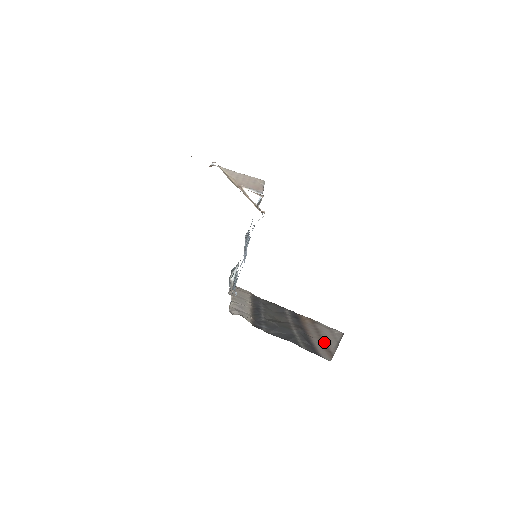
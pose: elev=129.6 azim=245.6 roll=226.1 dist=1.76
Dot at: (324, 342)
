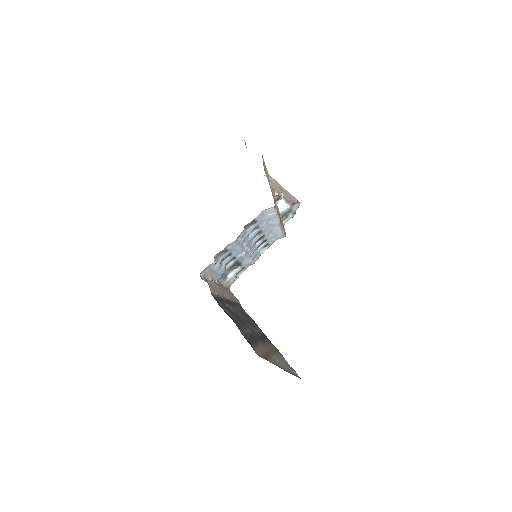
Dot at: (270, 355)
